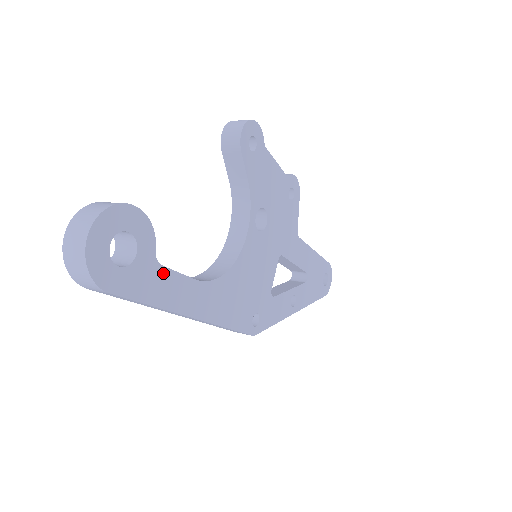
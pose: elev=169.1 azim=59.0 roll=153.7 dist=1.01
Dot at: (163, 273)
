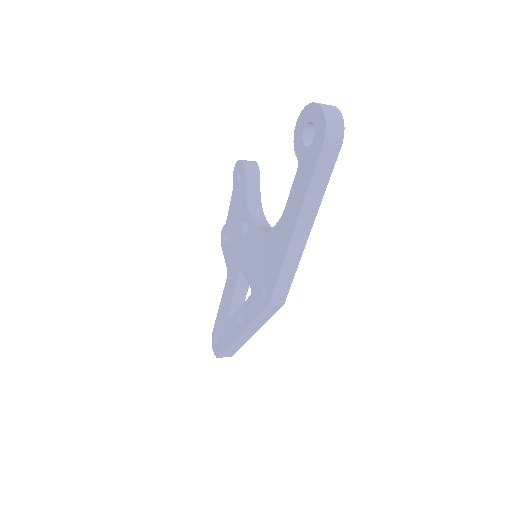
Dot at: occluded
